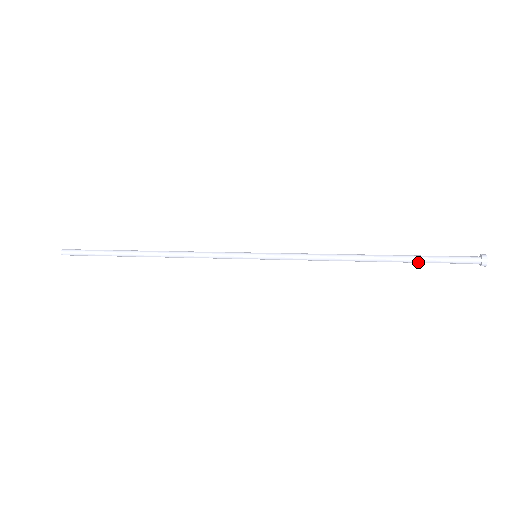
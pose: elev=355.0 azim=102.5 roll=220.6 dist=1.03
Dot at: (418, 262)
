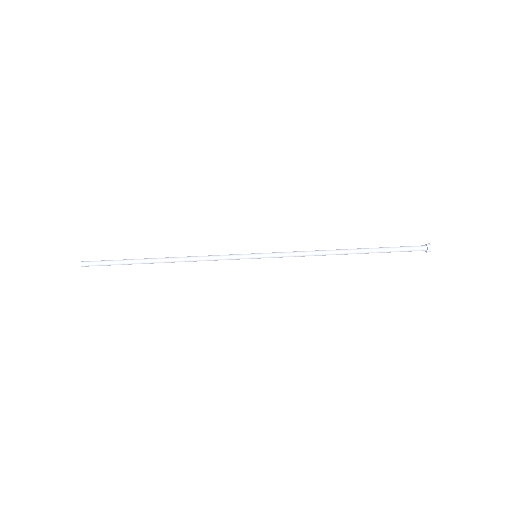
Dot at: (382, 250)
